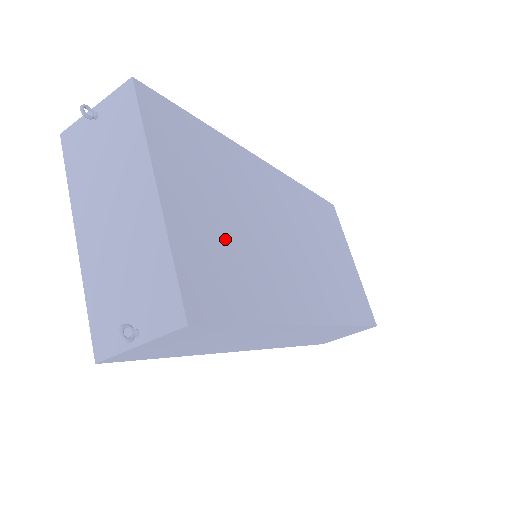
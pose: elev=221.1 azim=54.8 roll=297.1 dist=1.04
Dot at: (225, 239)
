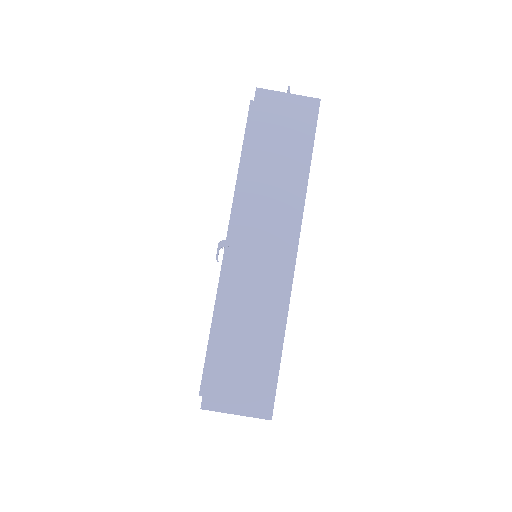
Dot at: occluded
